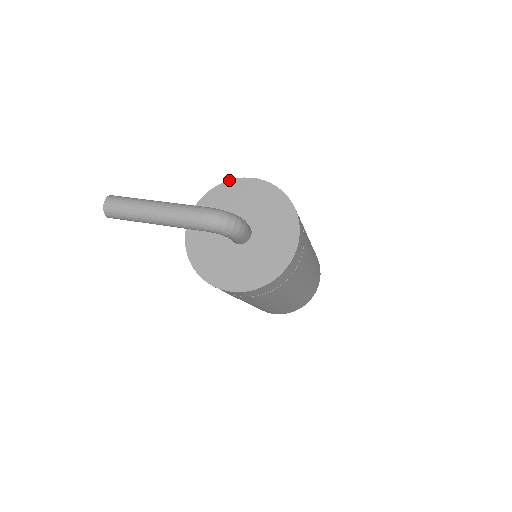
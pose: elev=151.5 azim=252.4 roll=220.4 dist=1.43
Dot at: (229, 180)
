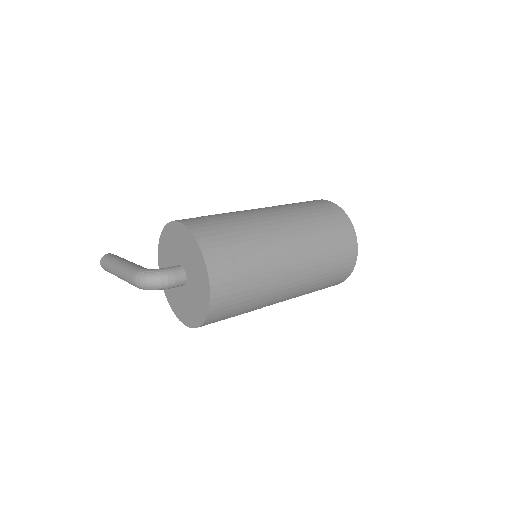
Dot at: (167, 224)
